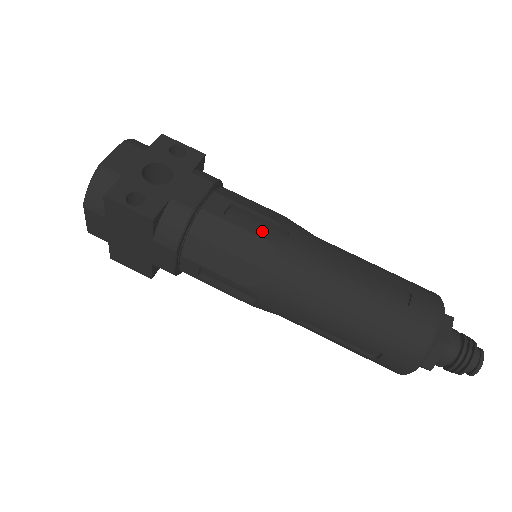
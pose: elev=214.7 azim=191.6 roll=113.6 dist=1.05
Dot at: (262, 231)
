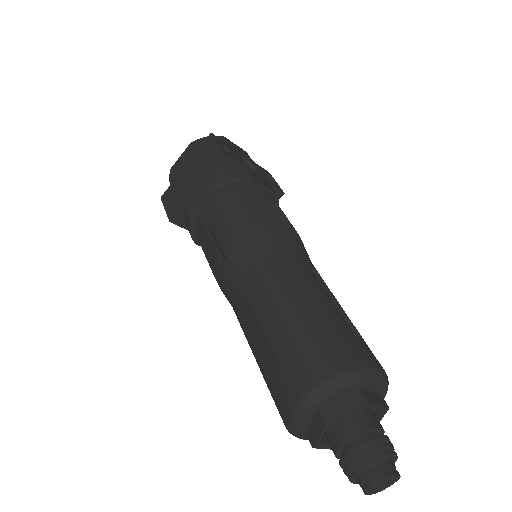
Dot at: occluded
